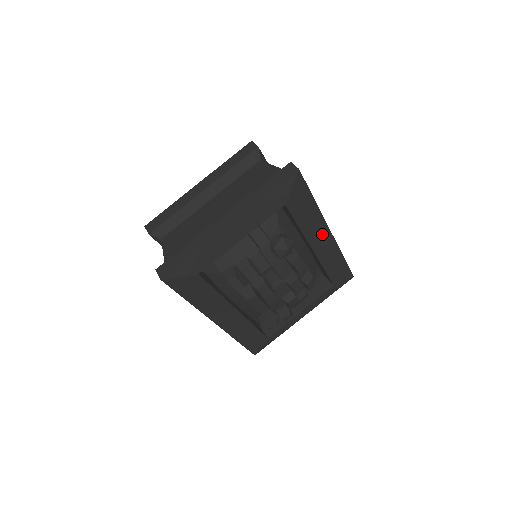
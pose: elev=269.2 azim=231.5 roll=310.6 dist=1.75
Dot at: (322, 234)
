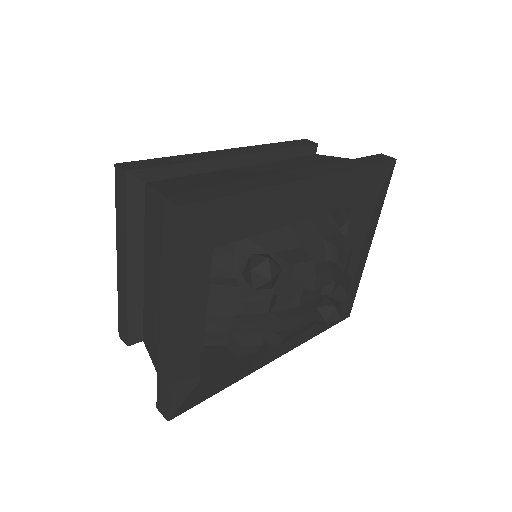
Dot at: (303, 194)
